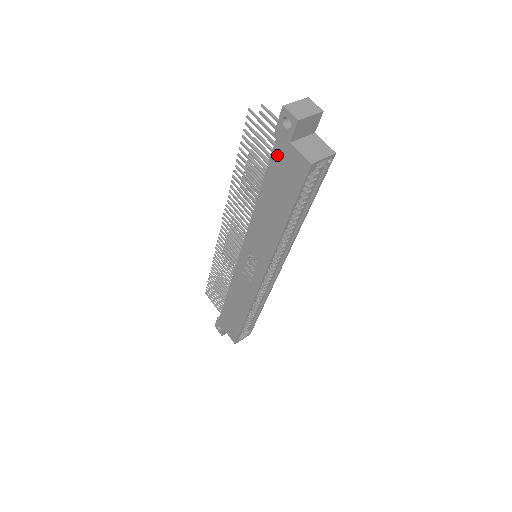
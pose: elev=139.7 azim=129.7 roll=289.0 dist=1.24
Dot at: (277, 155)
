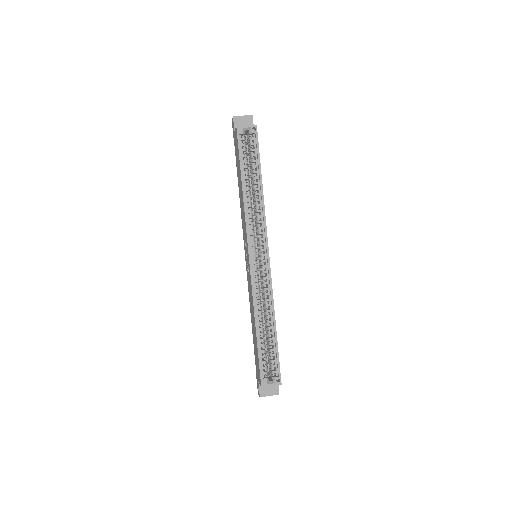
Dot at: (235, 148)
